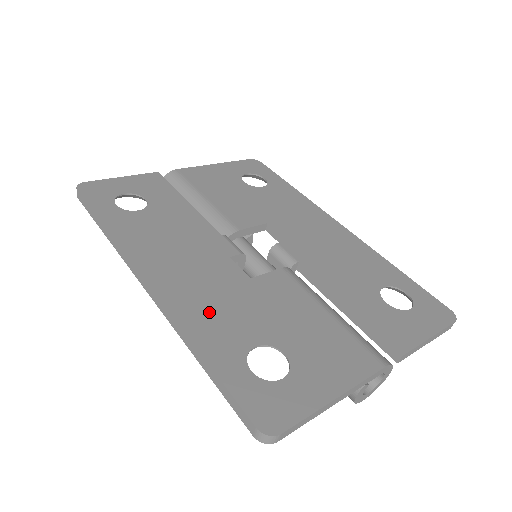
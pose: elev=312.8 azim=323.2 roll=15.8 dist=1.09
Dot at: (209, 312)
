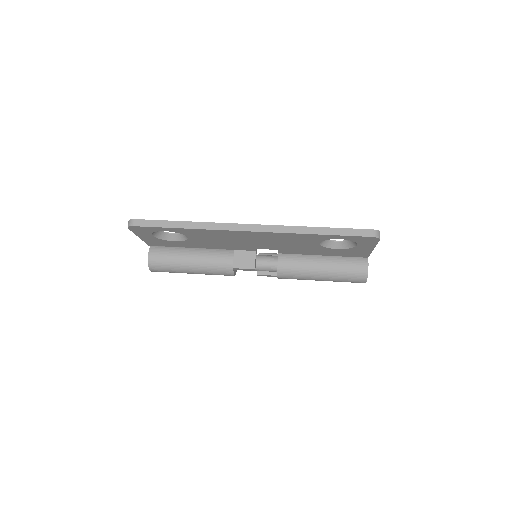
Dot at: occluded
